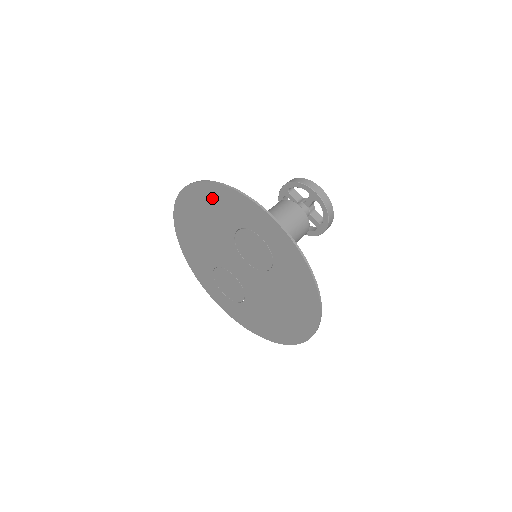
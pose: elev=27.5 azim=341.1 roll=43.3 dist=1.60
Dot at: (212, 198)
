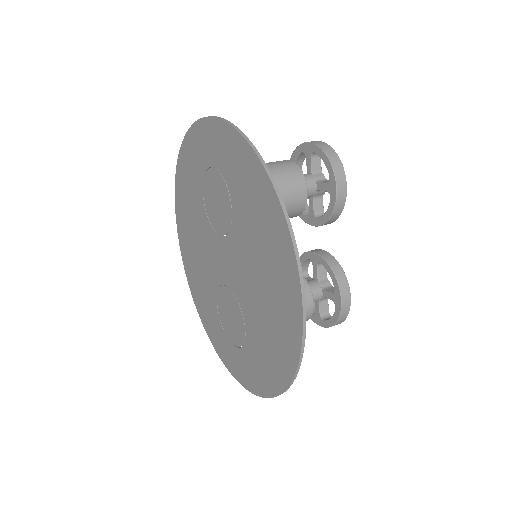
Dot at: (184, 180)
